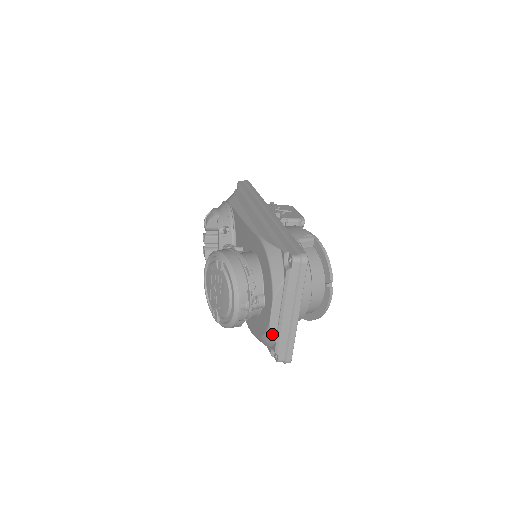
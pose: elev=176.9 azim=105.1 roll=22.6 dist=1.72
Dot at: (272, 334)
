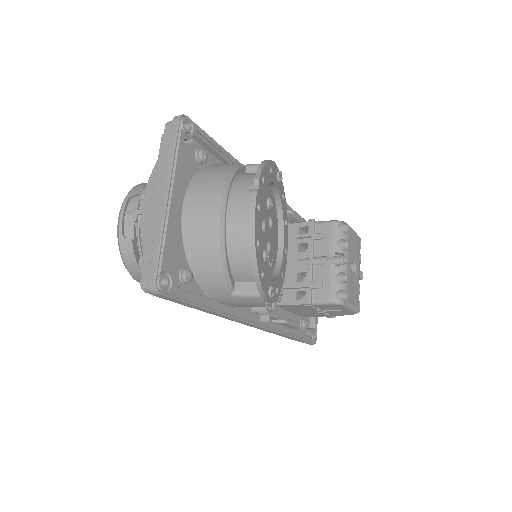
Dot at: (142, 239)
